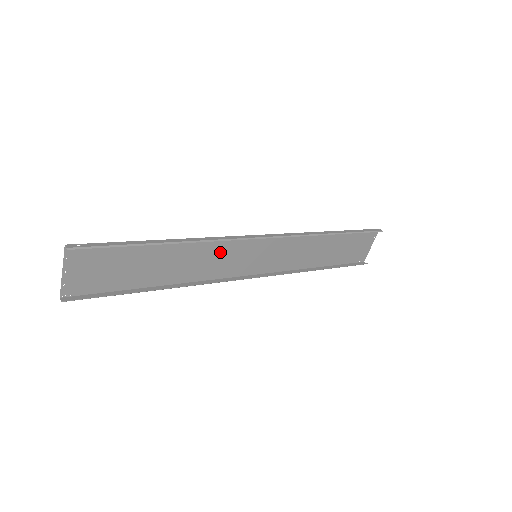
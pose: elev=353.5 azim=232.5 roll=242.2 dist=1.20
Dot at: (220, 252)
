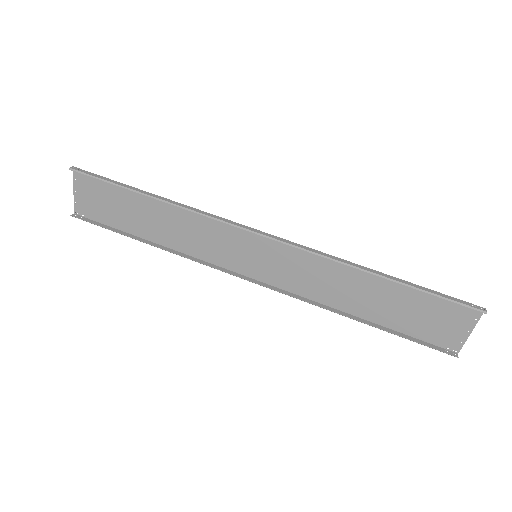
Dot at: (211, 232)
